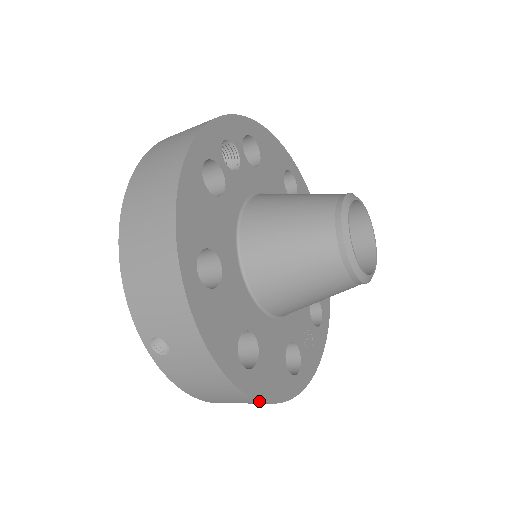
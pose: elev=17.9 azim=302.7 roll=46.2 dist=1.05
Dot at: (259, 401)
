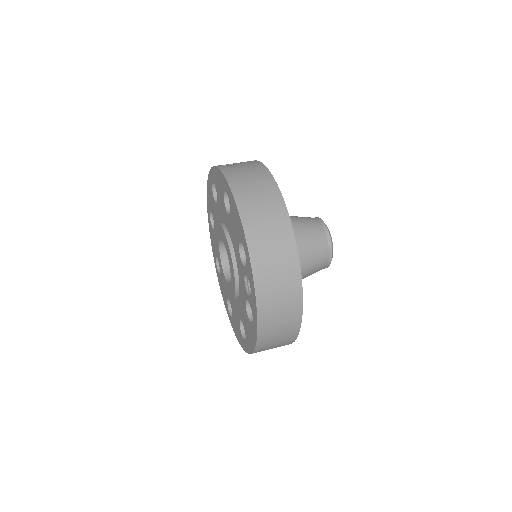
Dot at: occluded
